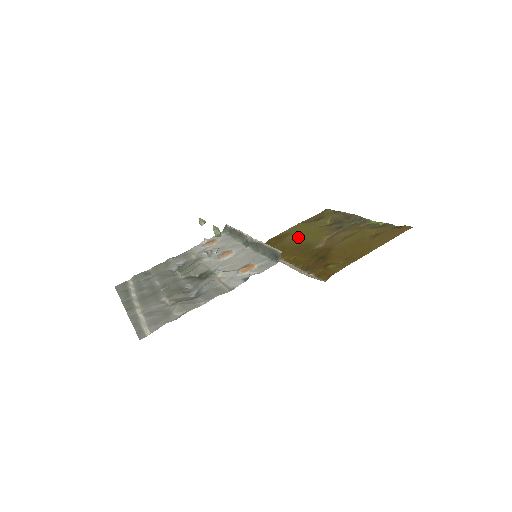
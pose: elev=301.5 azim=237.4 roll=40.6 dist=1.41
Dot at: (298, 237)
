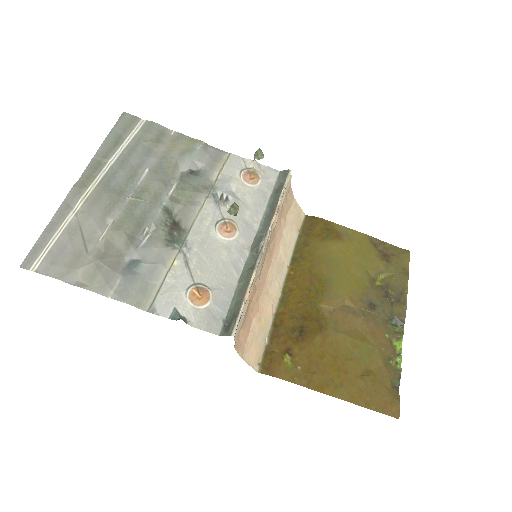
Dot at: (336, 259)
